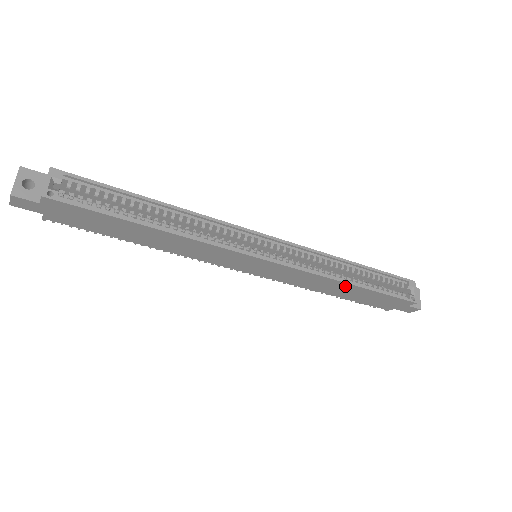
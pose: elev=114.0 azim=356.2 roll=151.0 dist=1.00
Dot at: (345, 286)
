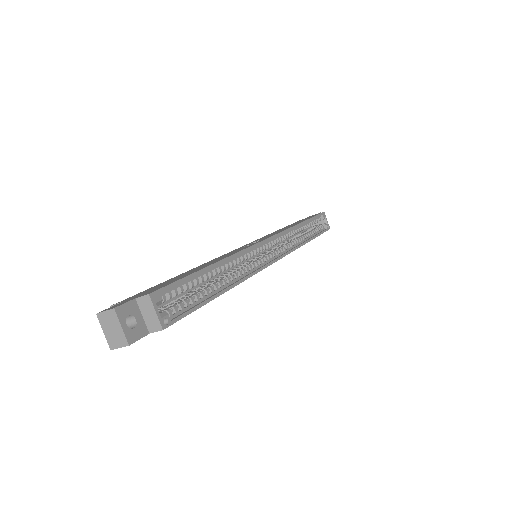
Dot at: occluded
